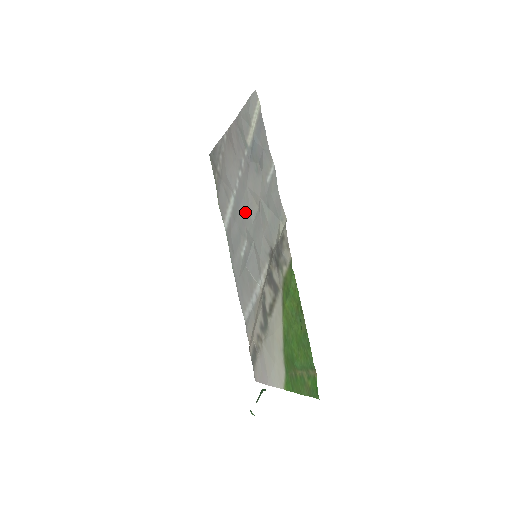
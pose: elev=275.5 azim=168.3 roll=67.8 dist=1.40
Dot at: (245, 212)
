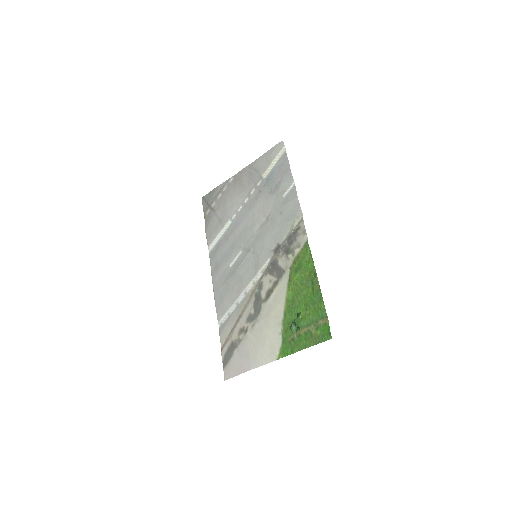
Dot at: (246, 227)
